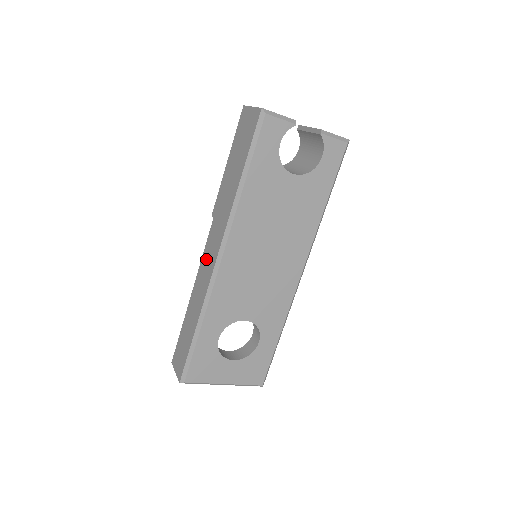
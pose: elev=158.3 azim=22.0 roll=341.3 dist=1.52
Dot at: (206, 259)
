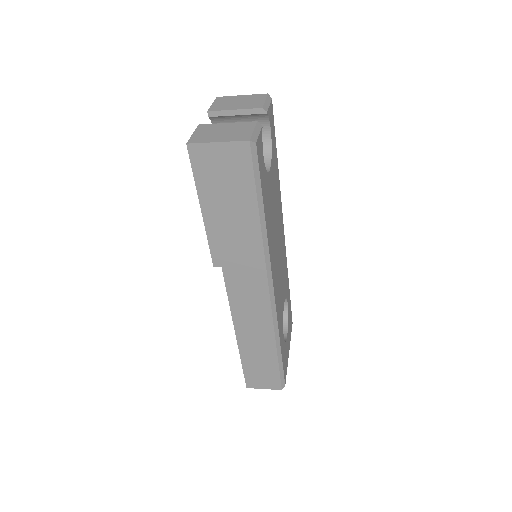
Dot at: (243, 302)
